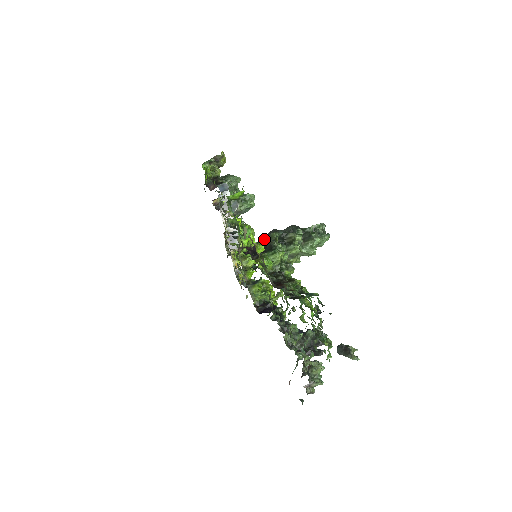
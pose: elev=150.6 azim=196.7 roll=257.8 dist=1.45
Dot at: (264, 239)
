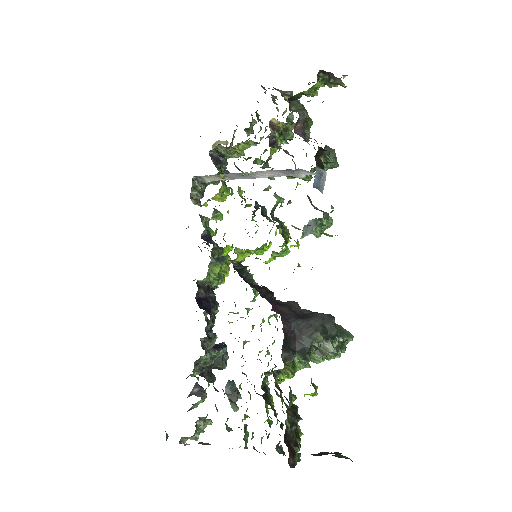
Dot at: (306, 328)
